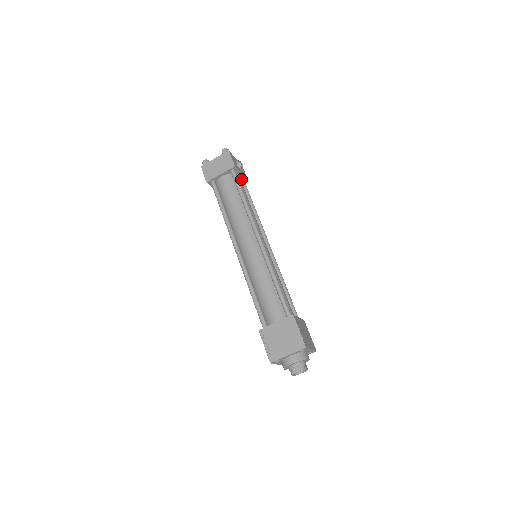
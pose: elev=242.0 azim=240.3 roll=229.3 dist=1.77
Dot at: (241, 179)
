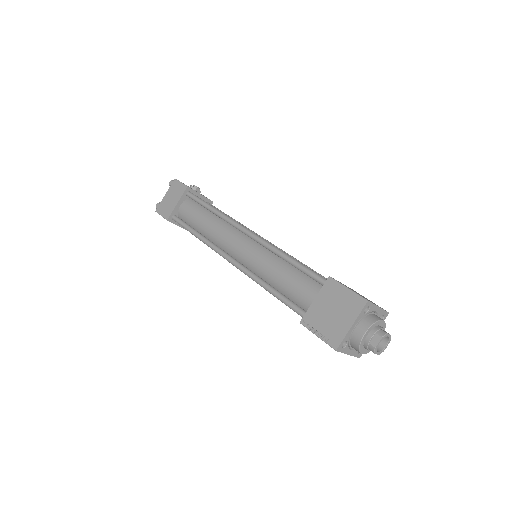
Dot at: occluded
